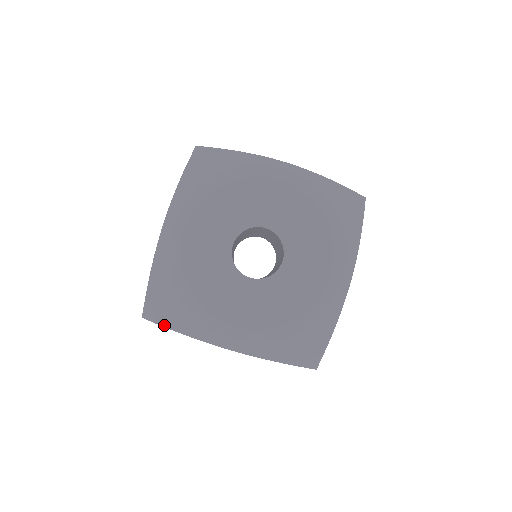
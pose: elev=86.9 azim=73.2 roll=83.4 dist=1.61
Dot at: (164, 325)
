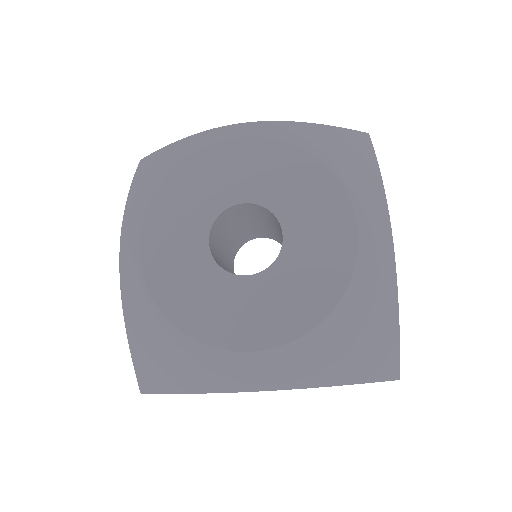
Dot at: (167, 391)
